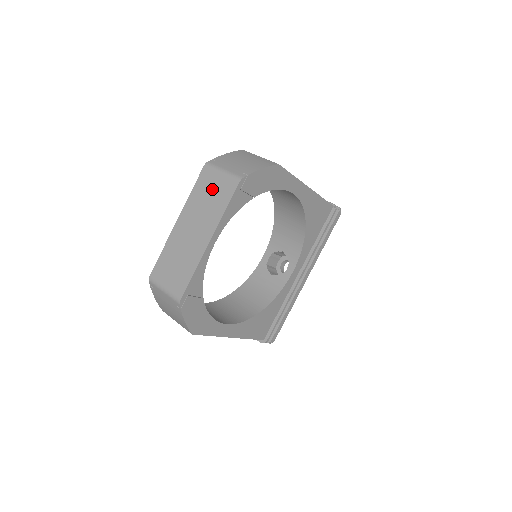
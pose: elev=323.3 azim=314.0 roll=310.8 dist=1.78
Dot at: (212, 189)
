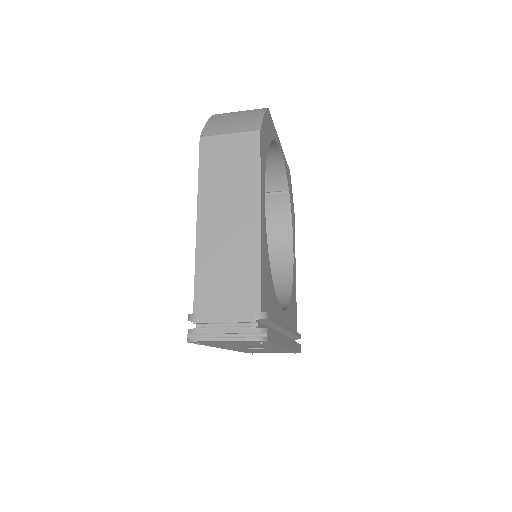
Dot at: occluded
